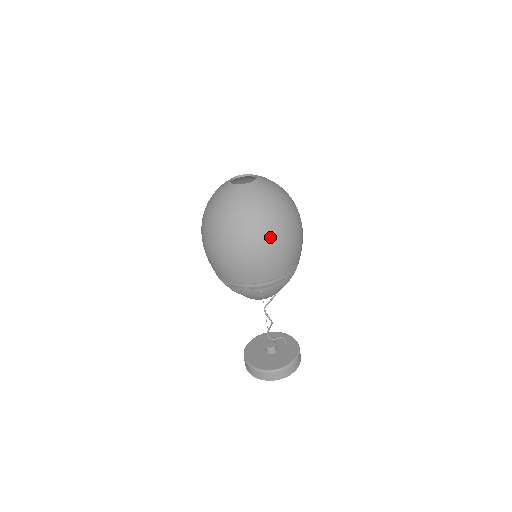
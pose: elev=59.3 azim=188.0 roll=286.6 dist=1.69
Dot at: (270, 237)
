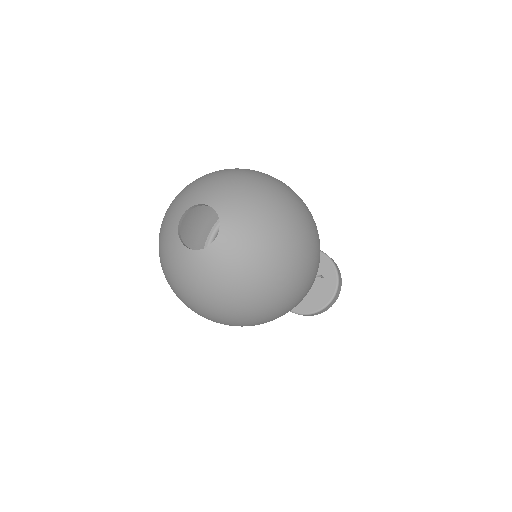
Dot at: (247, 318)
